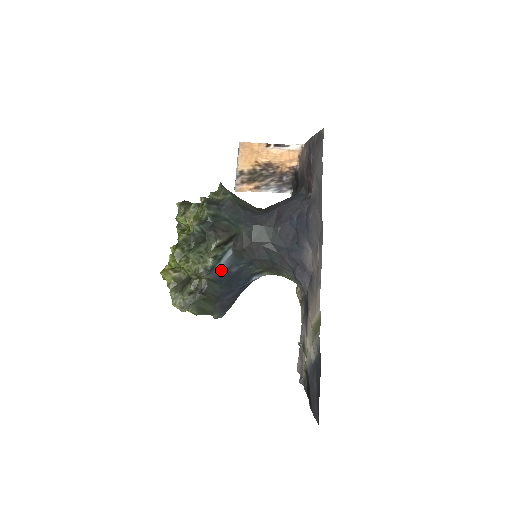
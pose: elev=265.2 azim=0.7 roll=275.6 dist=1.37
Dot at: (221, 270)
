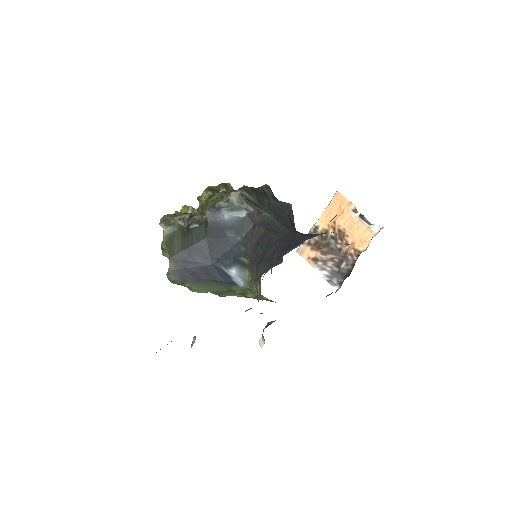
Dot at: (221, 222)
